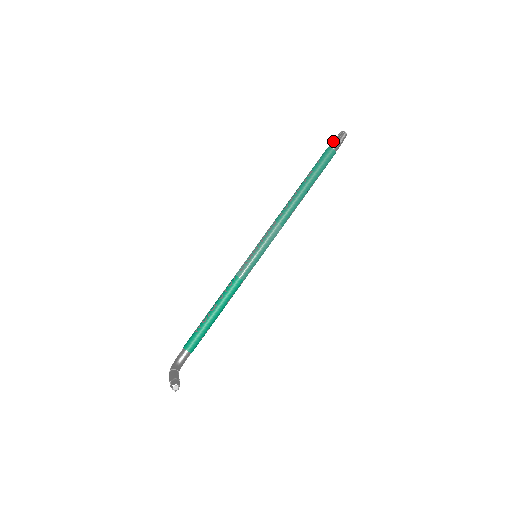
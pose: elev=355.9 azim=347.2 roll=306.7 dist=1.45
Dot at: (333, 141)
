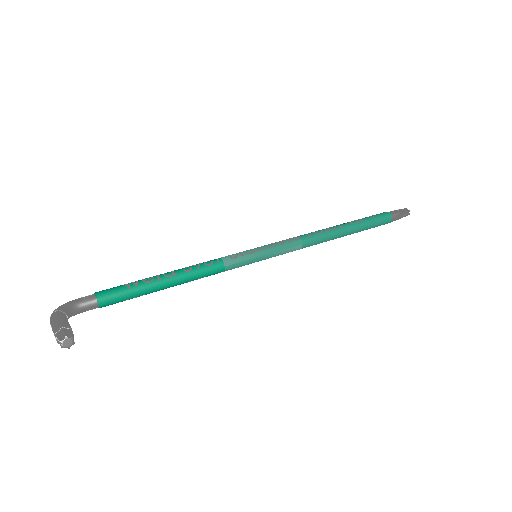
Dot at: (395, 210)
